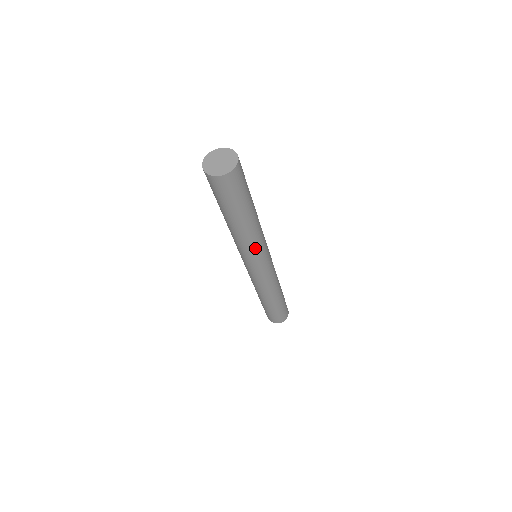
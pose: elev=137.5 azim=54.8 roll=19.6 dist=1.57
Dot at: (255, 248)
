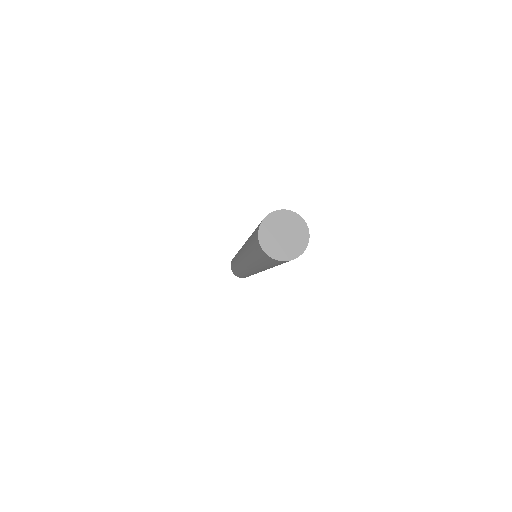
Dot at: (258, 270)
